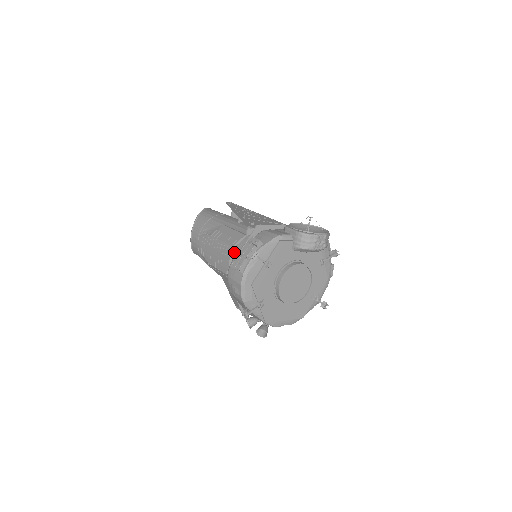
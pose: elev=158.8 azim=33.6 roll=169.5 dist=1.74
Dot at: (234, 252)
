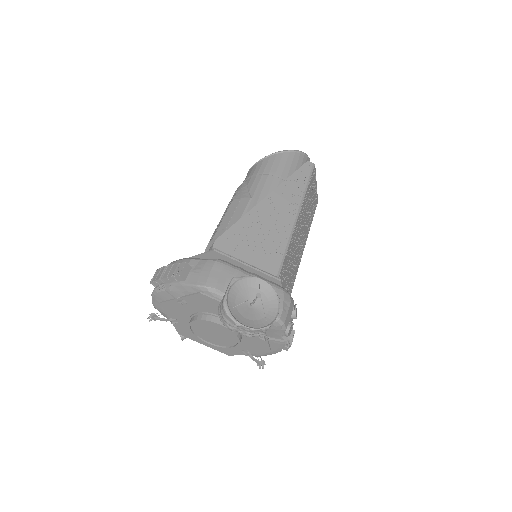
Dot at: occluded
